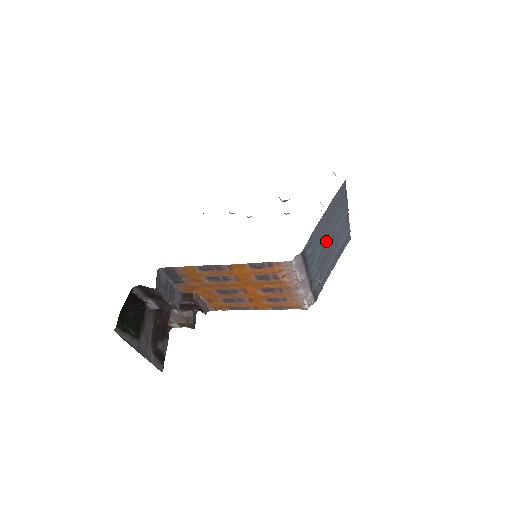
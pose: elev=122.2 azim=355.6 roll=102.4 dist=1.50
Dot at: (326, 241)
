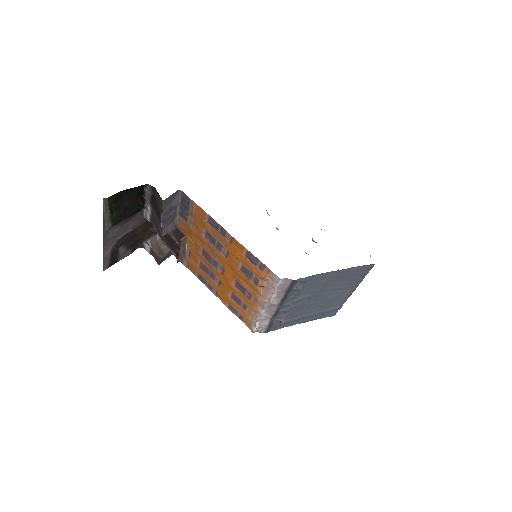
Dot at: (317, 294)
